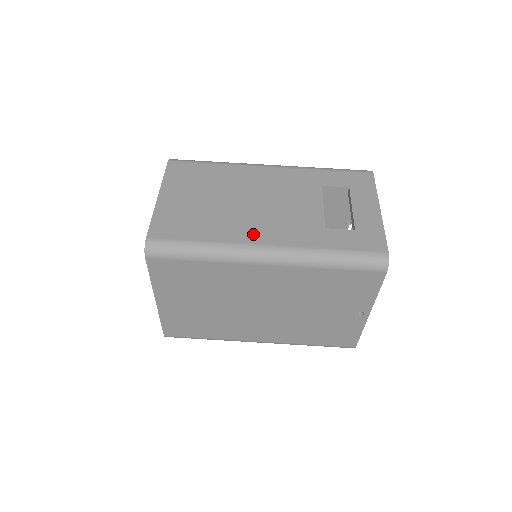
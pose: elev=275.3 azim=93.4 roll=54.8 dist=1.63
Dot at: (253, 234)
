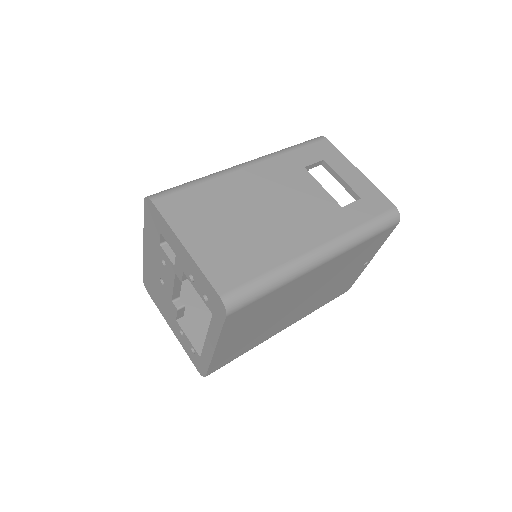
Dot at: (300, 241)
